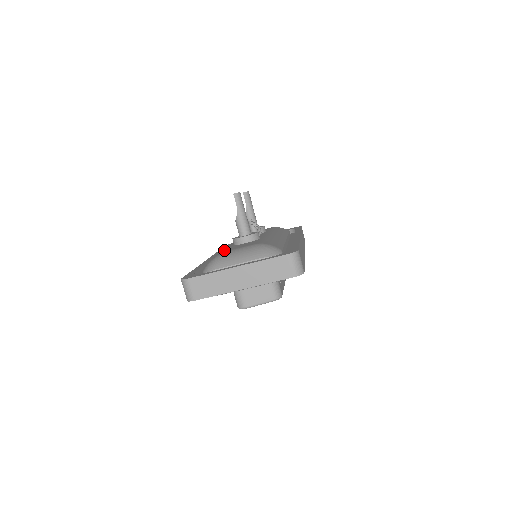
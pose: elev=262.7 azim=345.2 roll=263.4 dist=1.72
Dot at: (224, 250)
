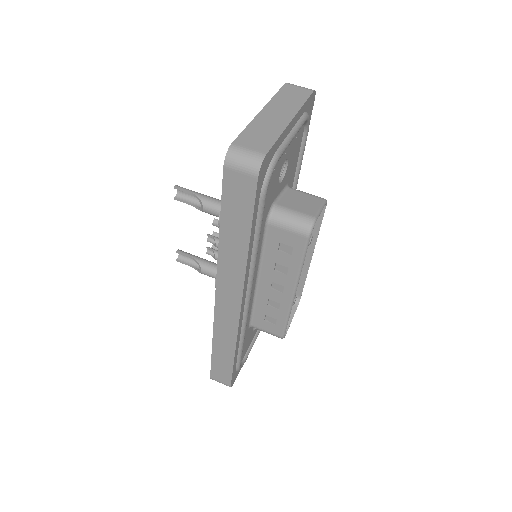
Dot at: occluded
